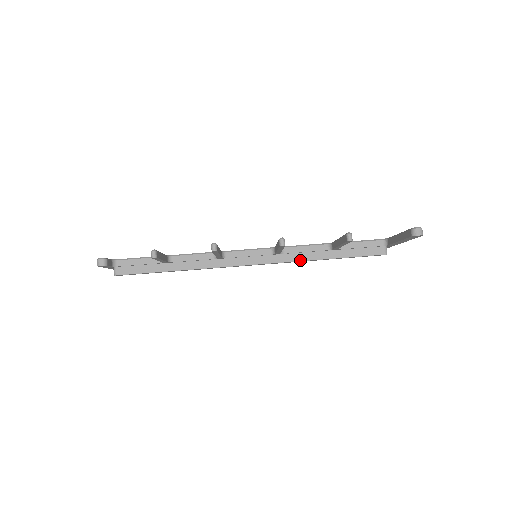
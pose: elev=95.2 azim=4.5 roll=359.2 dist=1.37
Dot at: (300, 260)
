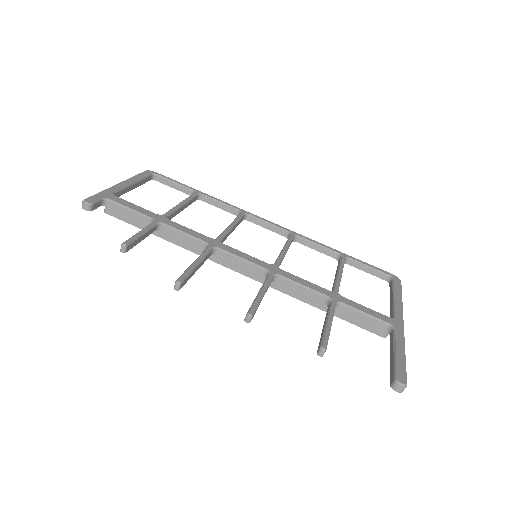
Dot at: (291, 295)
